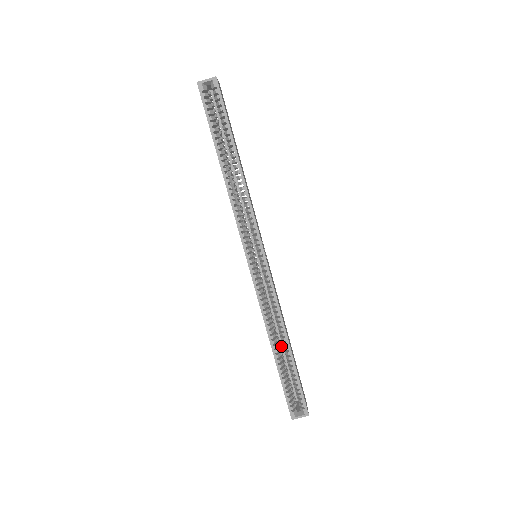
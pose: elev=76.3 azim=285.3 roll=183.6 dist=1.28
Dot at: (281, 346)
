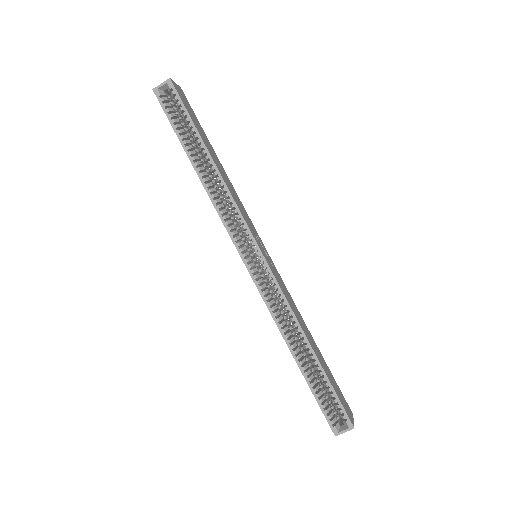
Dot at: occluded
